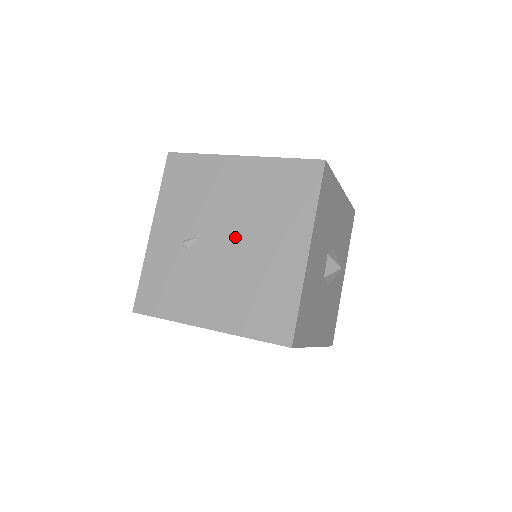
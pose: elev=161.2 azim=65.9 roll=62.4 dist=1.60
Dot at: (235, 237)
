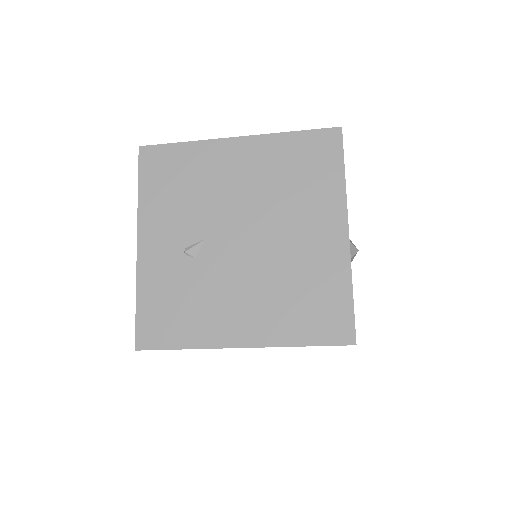
Dot at: (253, 232)
